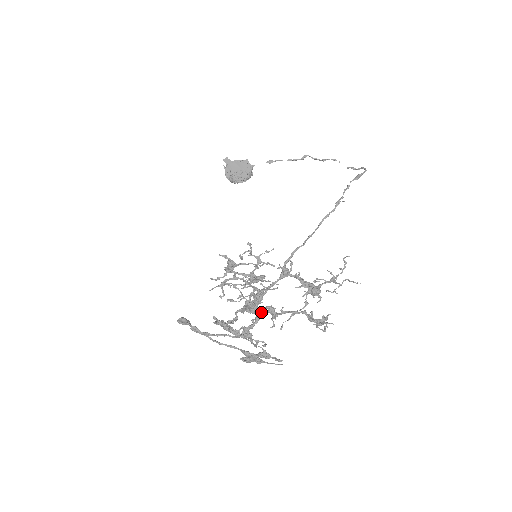
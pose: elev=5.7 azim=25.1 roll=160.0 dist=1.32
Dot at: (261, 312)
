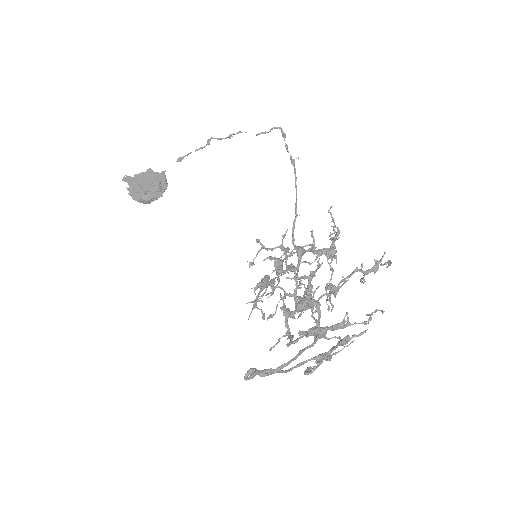
Dot at: (316, 301)
